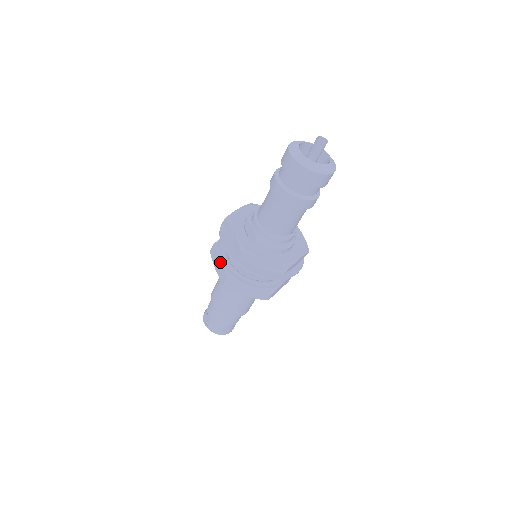
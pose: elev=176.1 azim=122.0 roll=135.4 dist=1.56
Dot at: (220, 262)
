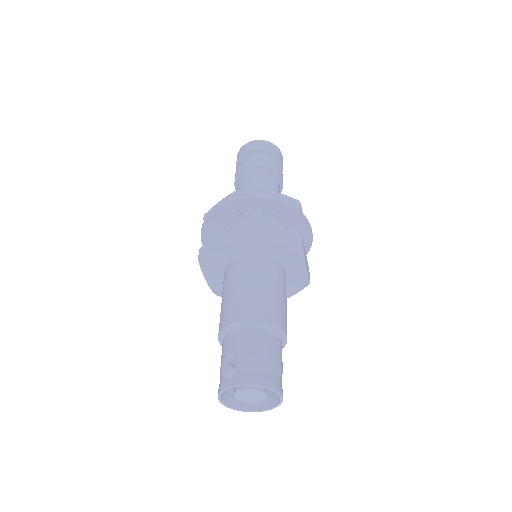
Dot at: (220, 233)
